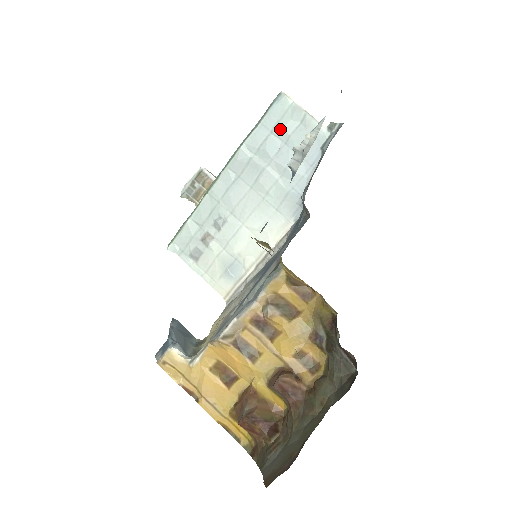
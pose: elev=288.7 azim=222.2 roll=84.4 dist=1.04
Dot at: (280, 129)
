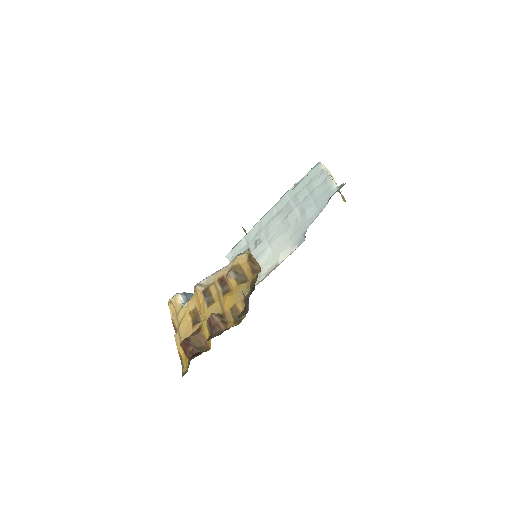
Dot at: (310, 184)
